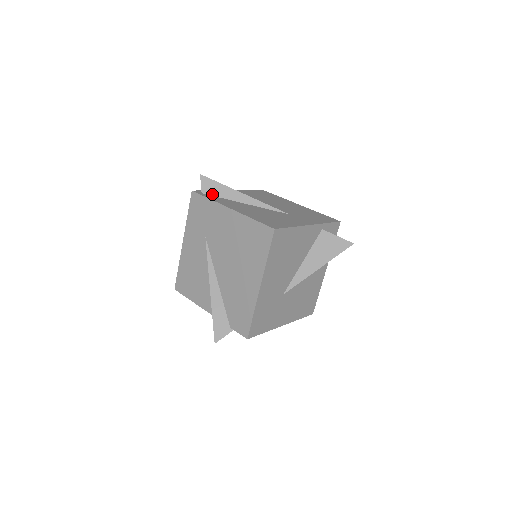
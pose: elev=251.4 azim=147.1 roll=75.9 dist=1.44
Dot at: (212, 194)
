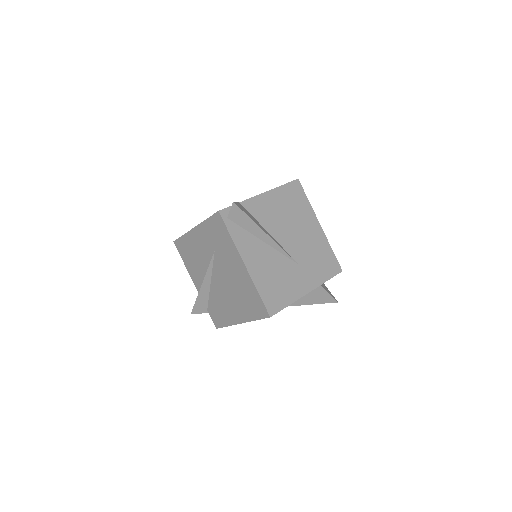
Dot at: (237, 222)
